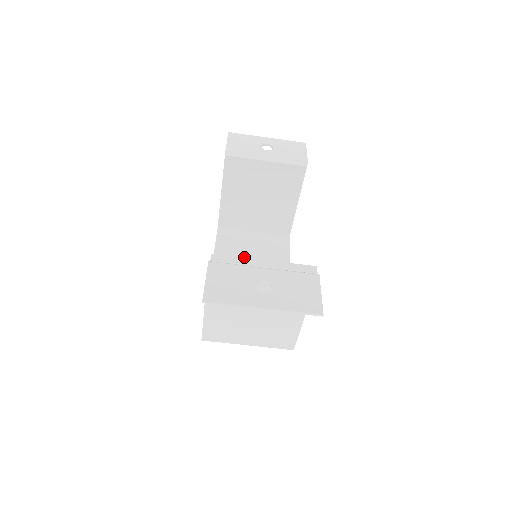
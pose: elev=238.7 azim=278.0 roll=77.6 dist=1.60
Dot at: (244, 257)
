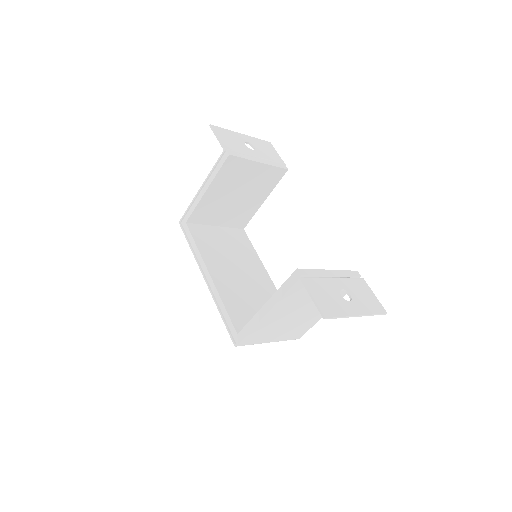
Dot at: (224, 254)
